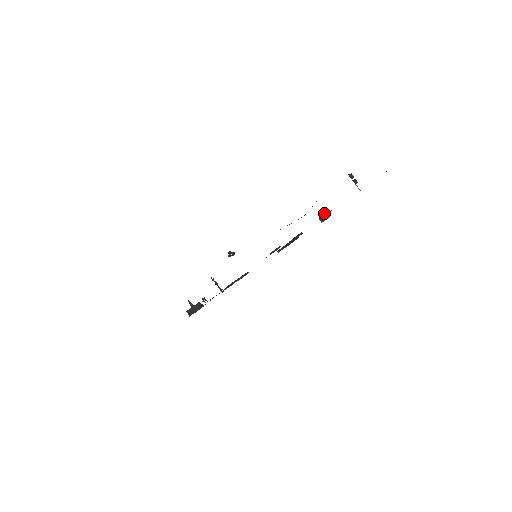
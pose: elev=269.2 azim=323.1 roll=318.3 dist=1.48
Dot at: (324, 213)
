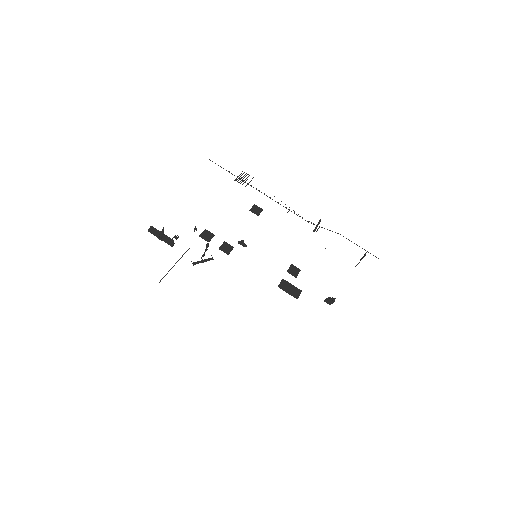
Dot at: occluded
